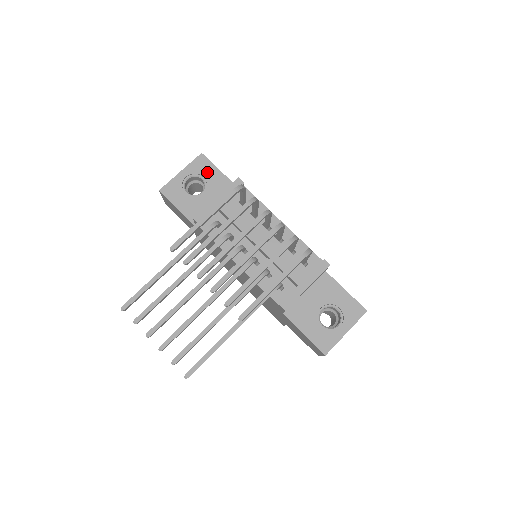
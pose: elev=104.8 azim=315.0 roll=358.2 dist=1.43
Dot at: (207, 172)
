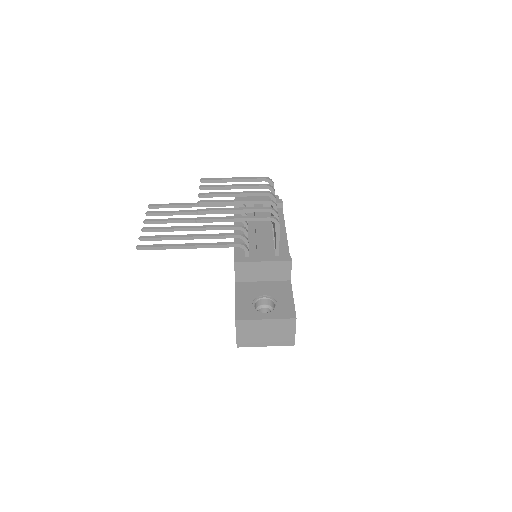
Dot at: occluded
